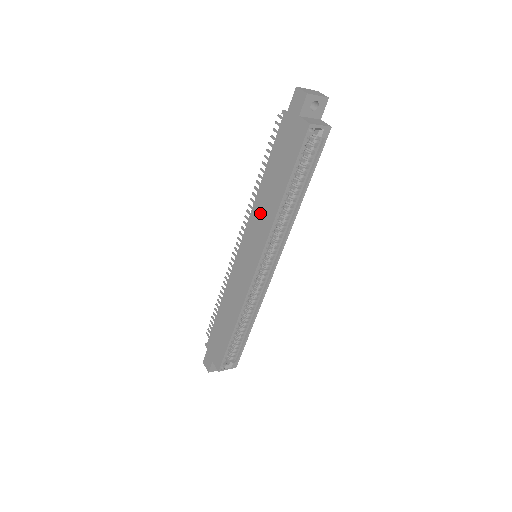
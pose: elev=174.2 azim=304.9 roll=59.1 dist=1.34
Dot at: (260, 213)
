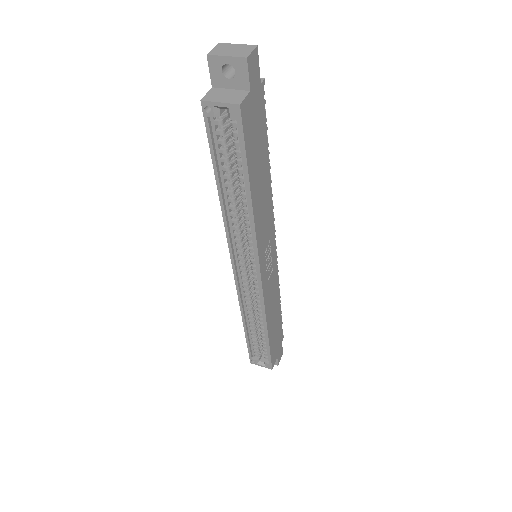
Dot at: occluded
